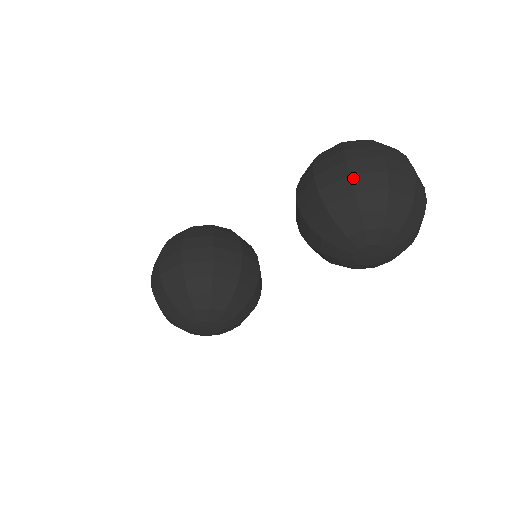
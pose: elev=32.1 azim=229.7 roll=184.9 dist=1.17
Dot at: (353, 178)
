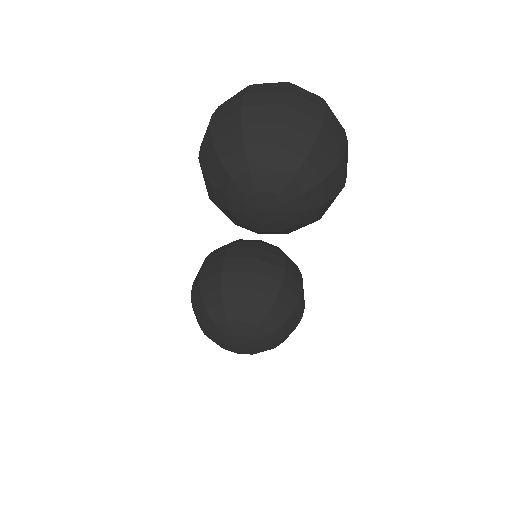
Dot at: (212, 130)
